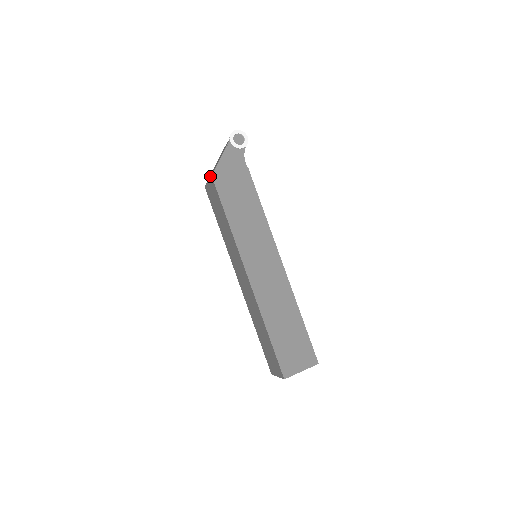
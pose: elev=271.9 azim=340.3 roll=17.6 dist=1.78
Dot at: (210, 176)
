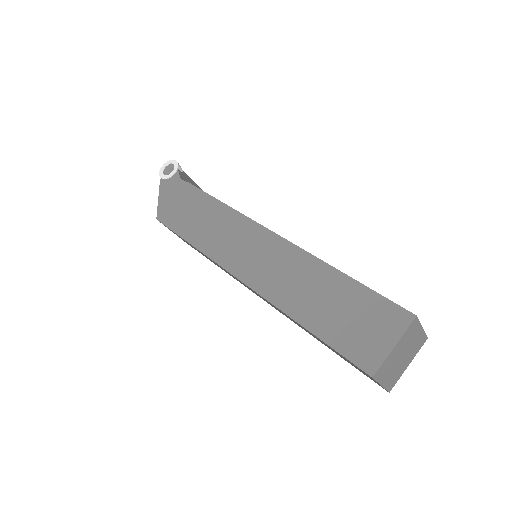
Dot at: occluded
